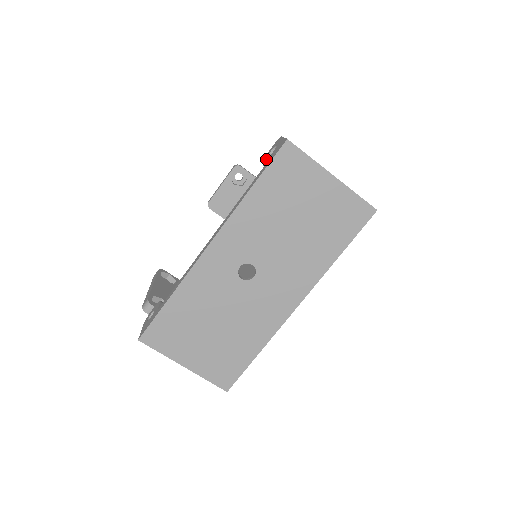
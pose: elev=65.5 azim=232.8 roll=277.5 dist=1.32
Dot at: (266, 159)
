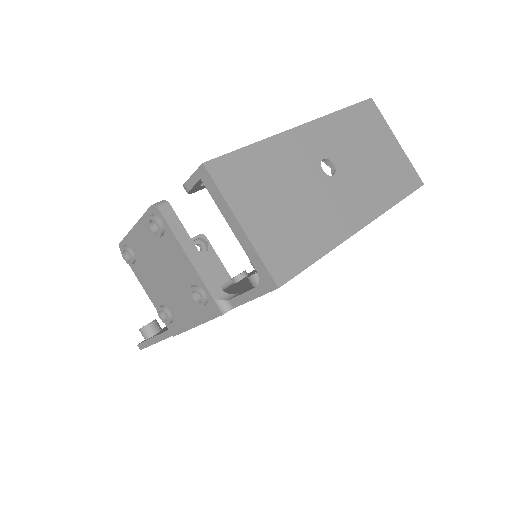
Dot at: occluded
